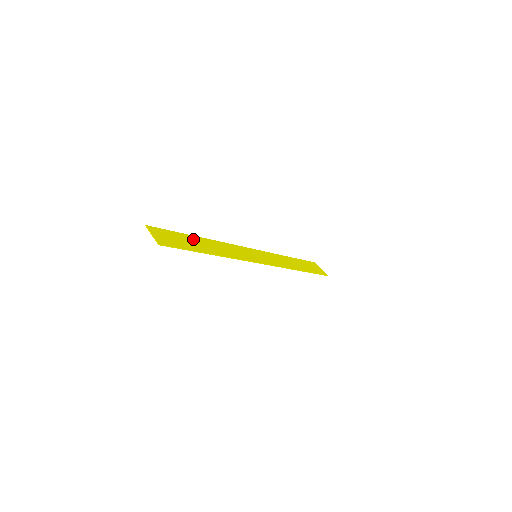
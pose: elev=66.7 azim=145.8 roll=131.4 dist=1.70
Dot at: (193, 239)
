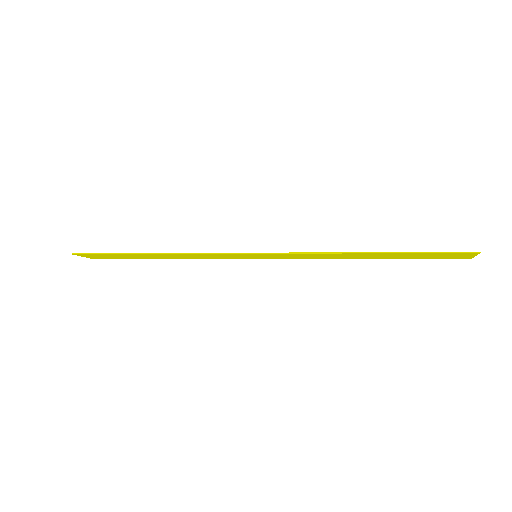
Dot at: (146, 257)
